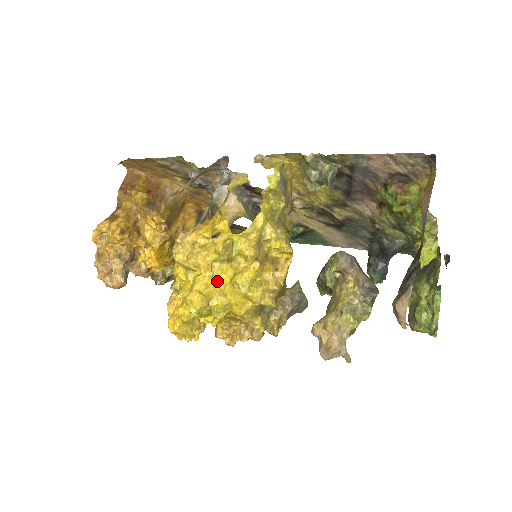
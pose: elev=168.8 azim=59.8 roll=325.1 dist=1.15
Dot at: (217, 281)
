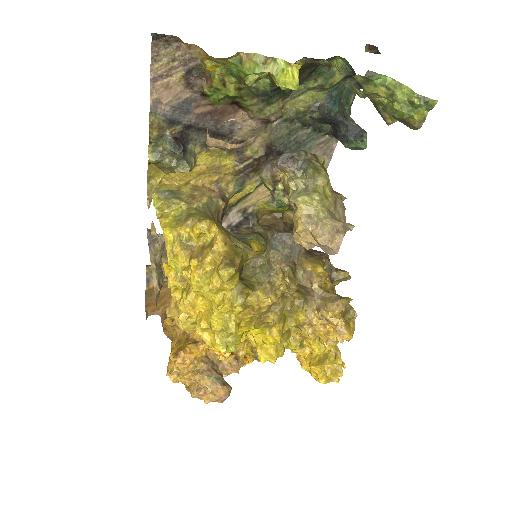
Dot at: (201, 308)
